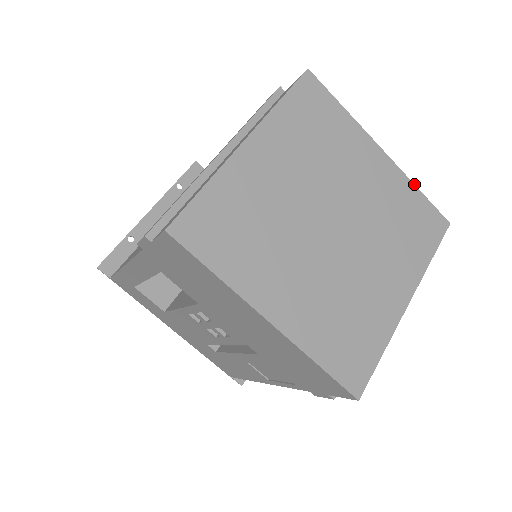
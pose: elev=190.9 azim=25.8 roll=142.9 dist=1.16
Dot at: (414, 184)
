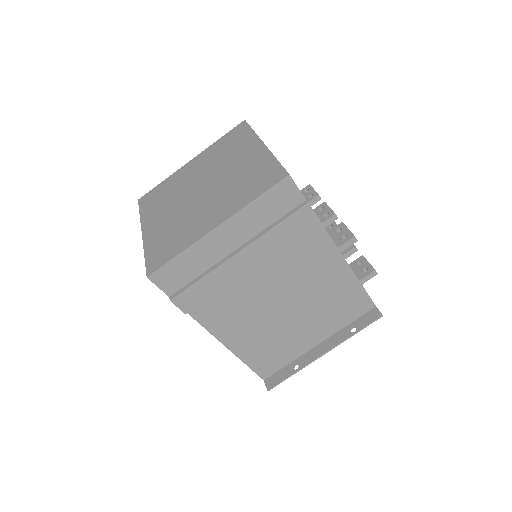
Dot at: (274, 156)
